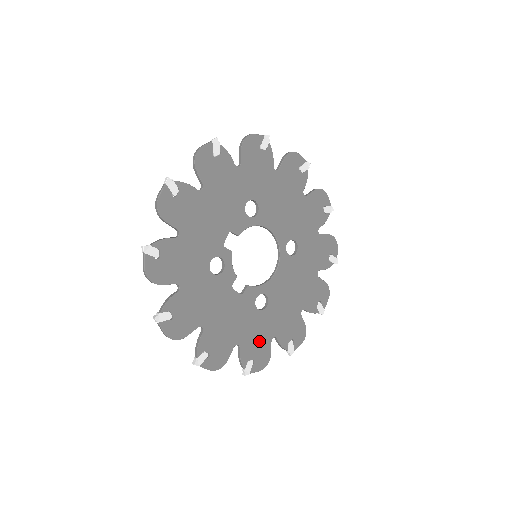
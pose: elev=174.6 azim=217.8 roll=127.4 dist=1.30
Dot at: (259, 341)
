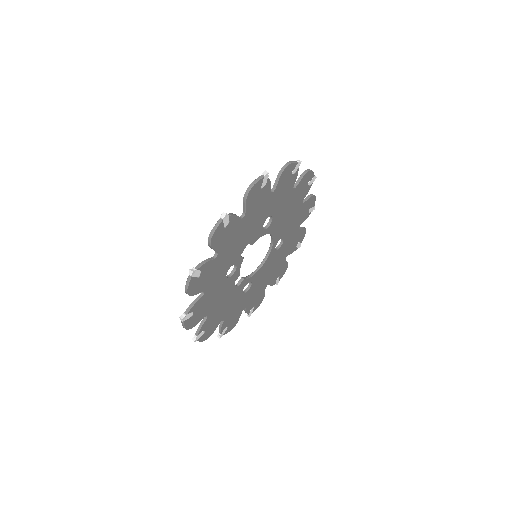
Dot at: (236, 314)
